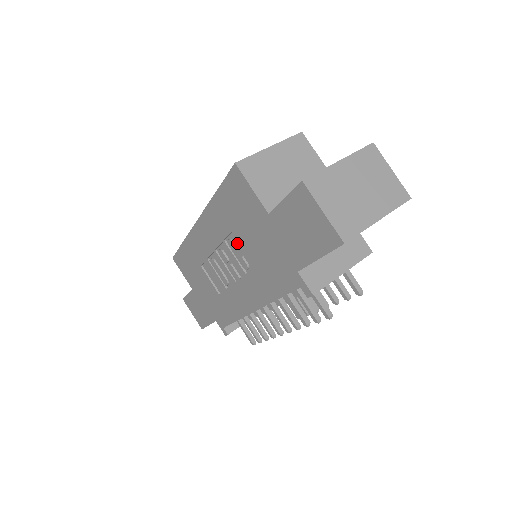
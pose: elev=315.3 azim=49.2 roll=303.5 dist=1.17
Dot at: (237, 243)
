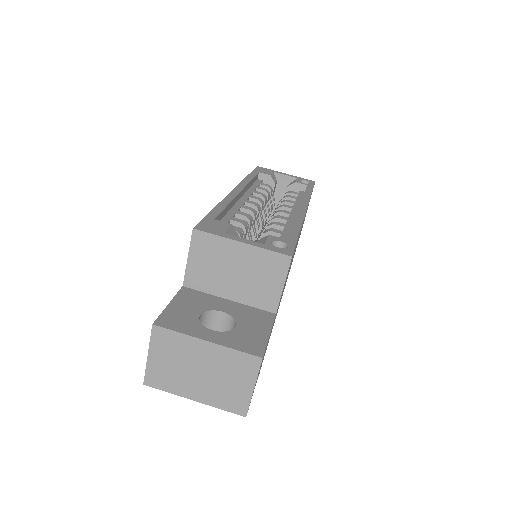
Dot at: occluded
